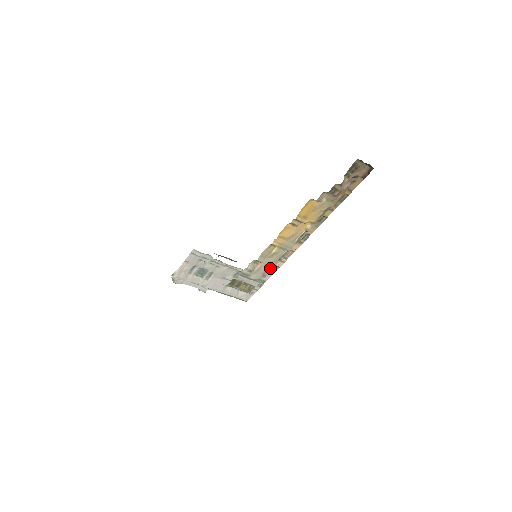
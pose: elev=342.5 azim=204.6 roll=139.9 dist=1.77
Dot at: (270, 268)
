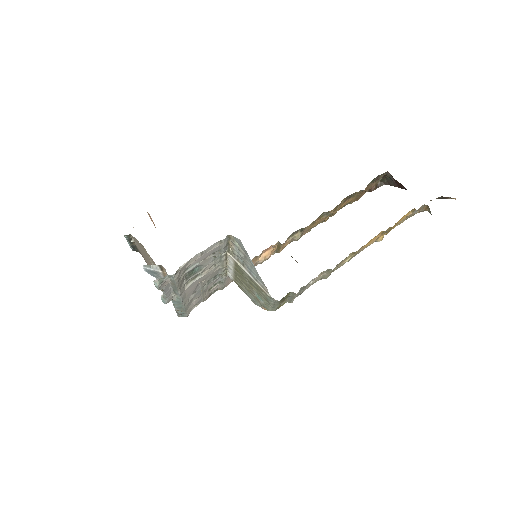
Dot at: (318, 280)
